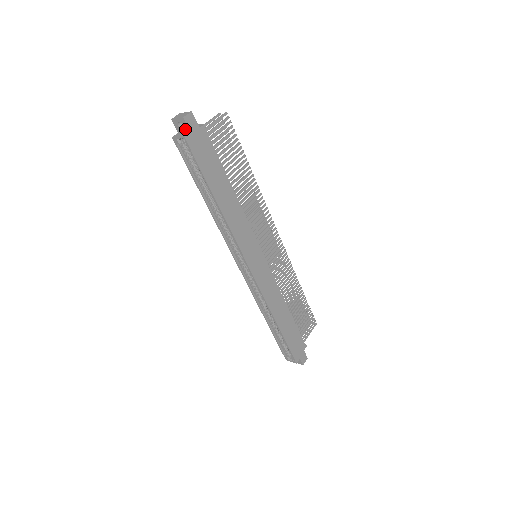
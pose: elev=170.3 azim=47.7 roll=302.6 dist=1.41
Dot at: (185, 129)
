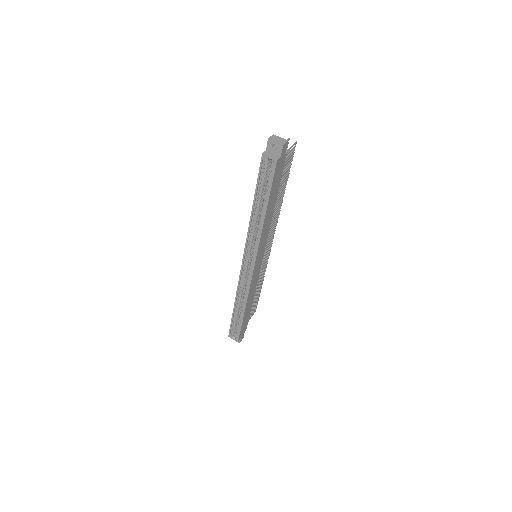
Dot at: (277, 152)
